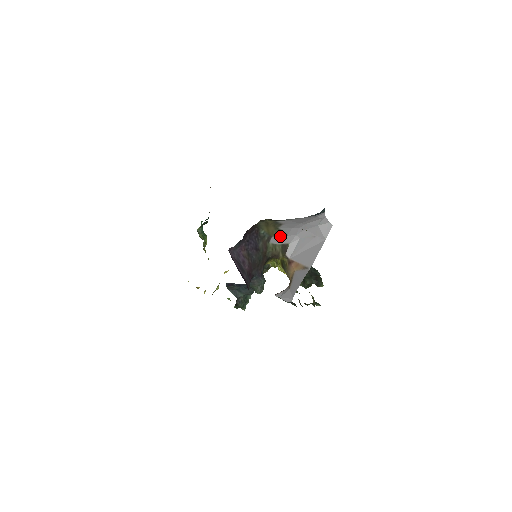
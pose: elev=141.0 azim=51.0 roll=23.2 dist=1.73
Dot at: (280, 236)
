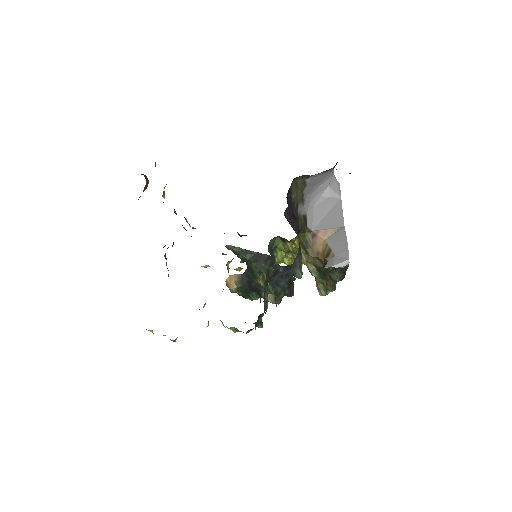
Dot at: (301, 204)
